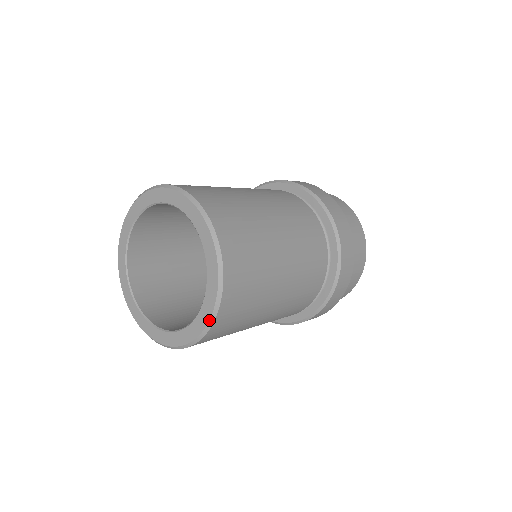
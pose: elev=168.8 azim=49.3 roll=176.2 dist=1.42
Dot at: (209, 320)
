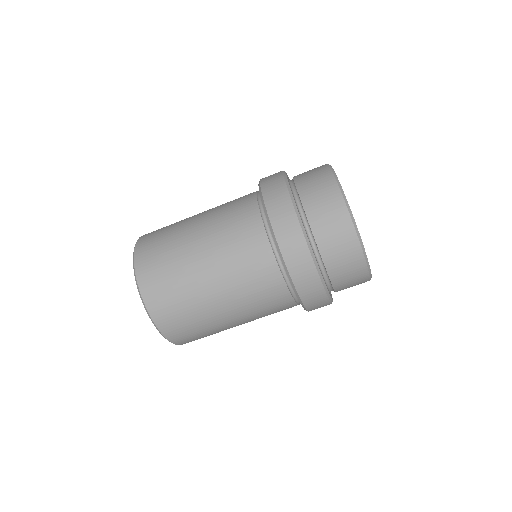
Dot at: occluded
